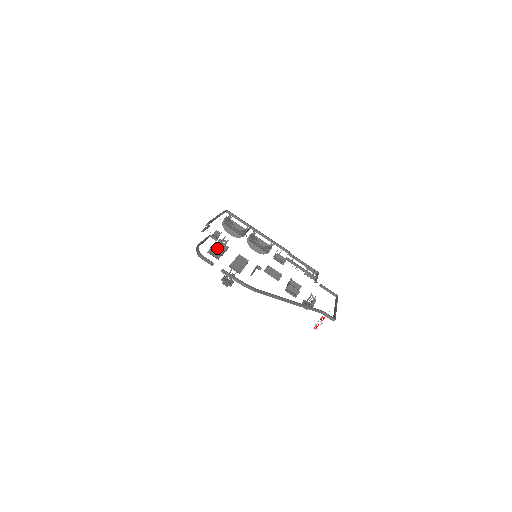
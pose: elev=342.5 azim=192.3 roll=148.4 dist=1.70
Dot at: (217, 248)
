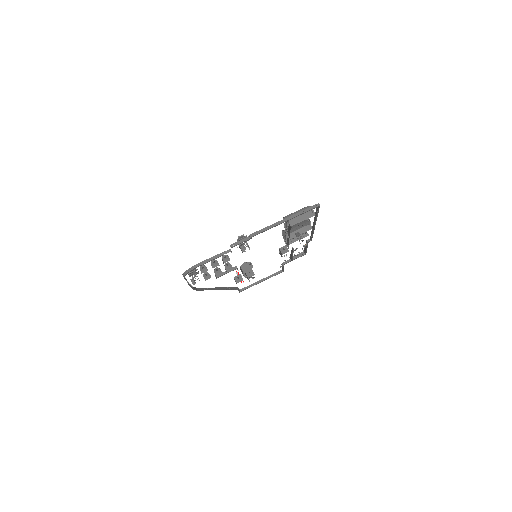
Dot at: occluded
